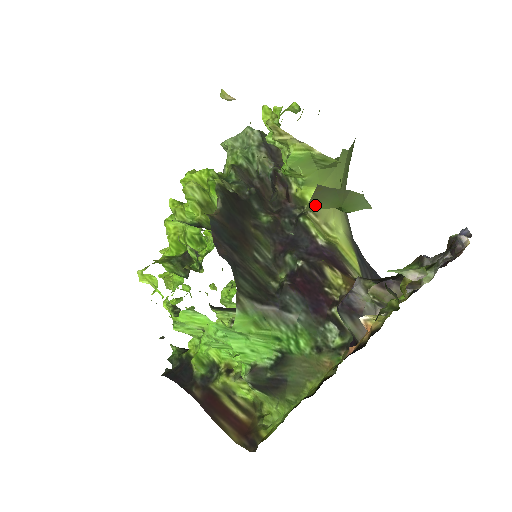
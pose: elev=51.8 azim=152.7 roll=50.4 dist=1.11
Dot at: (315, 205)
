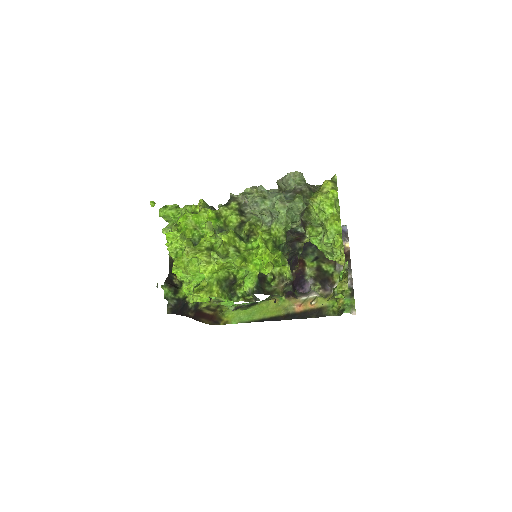
Dot at: occluded
